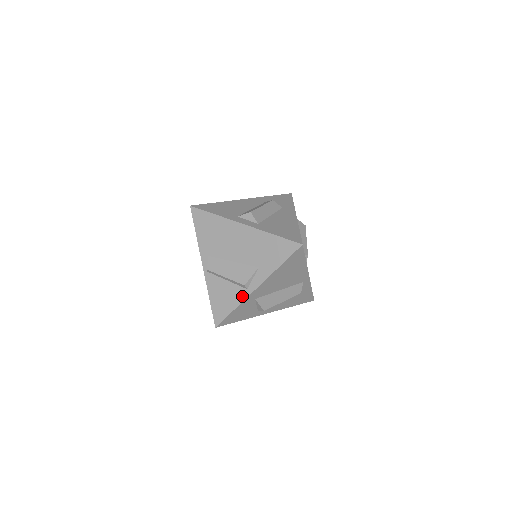
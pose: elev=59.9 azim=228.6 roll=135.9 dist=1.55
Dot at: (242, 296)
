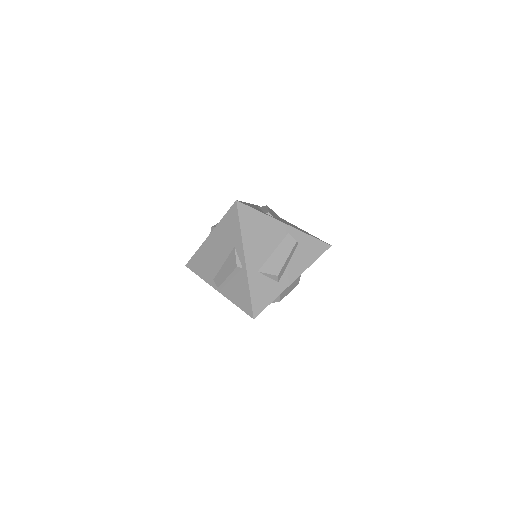
Dot at: (244, 277)
